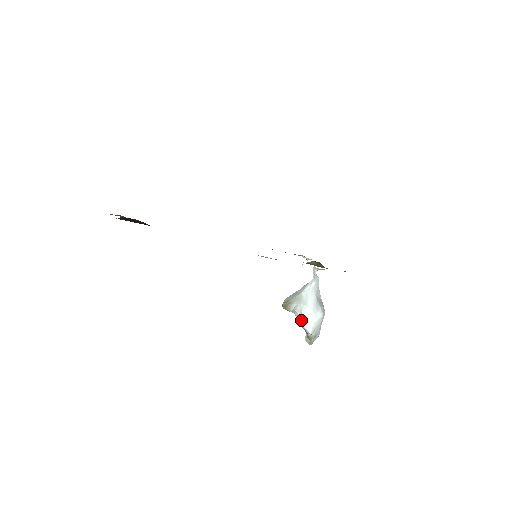
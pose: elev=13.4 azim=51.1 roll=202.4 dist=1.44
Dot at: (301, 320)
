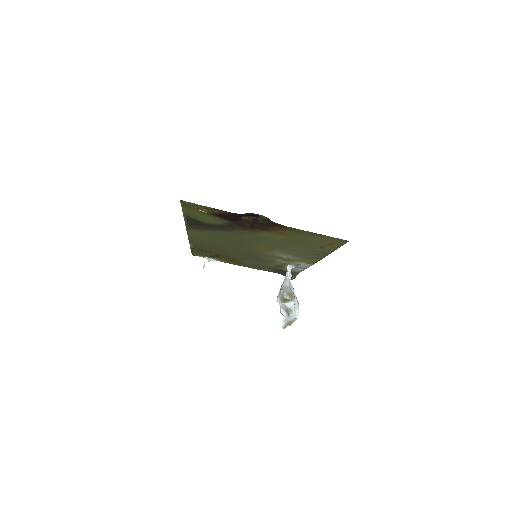
Dot at: (294, 308)
